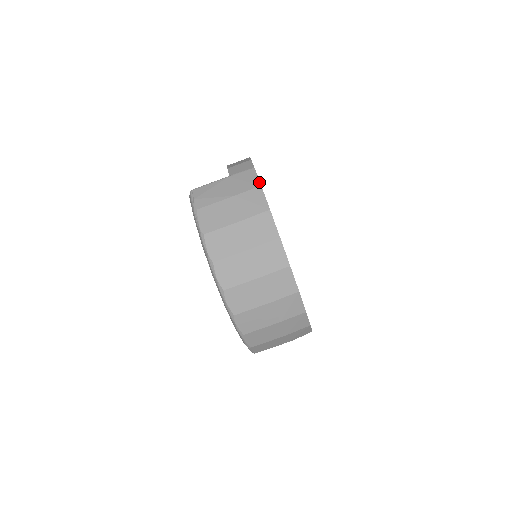
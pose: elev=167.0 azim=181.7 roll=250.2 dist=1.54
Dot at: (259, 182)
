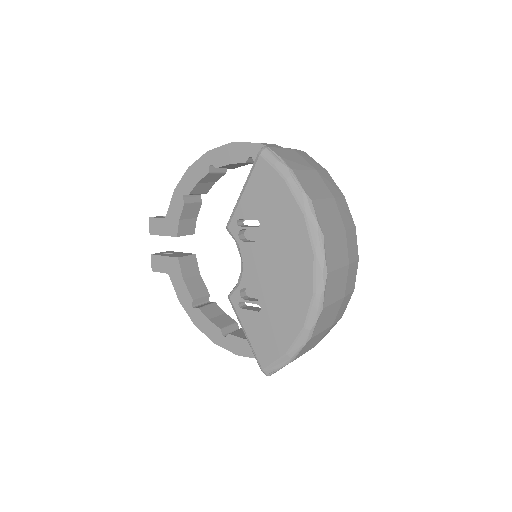
Dot at: occluded
